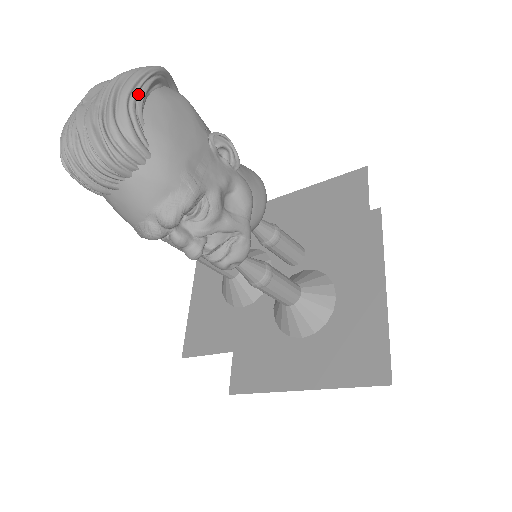
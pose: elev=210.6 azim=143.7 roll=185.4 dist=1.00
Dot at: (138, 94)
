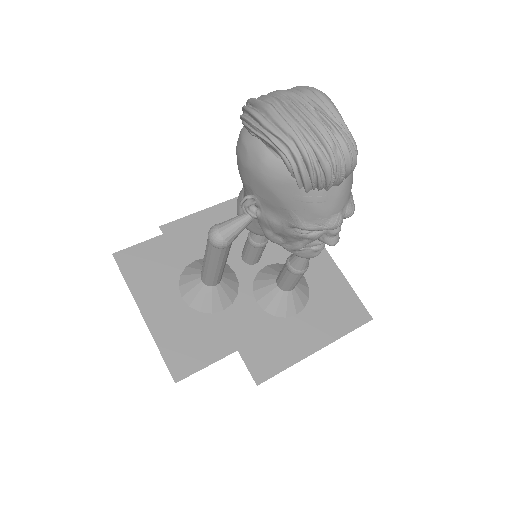
Dot at: occluded
